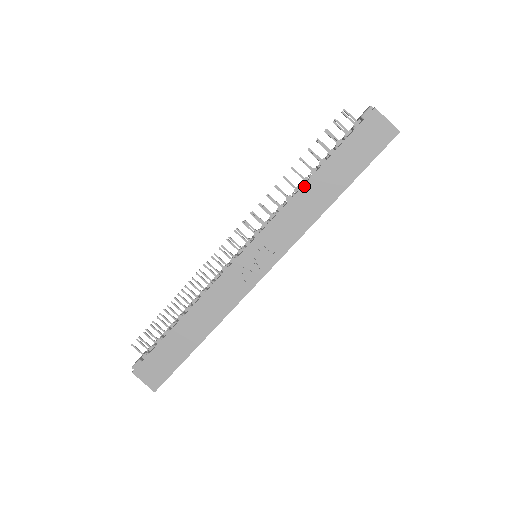
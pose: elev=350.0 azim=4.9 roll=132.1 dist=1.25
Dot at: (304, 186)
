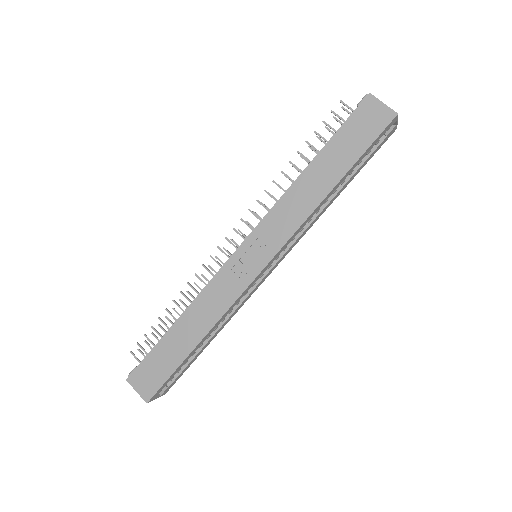
Dot at: (300, 176)
